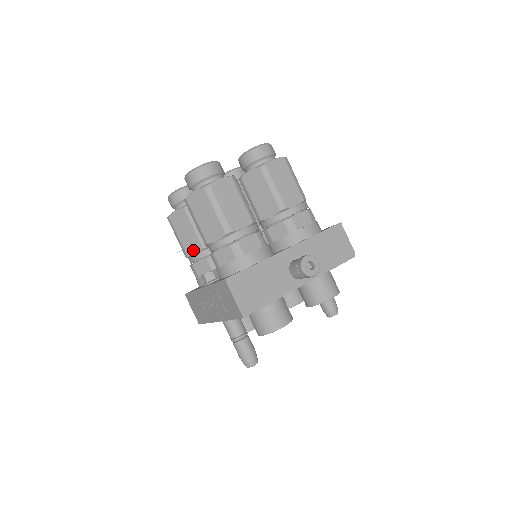
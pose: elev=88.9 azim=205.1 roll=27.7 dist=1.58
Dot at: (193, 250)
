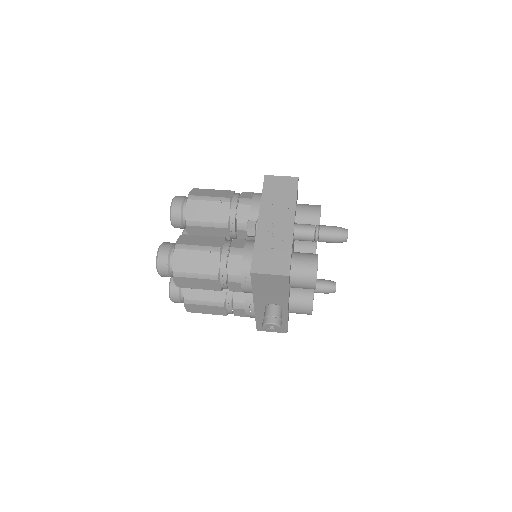
Dot at: (219, 242)
